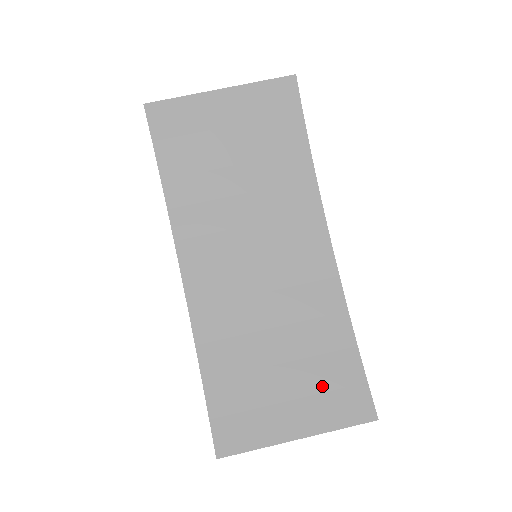
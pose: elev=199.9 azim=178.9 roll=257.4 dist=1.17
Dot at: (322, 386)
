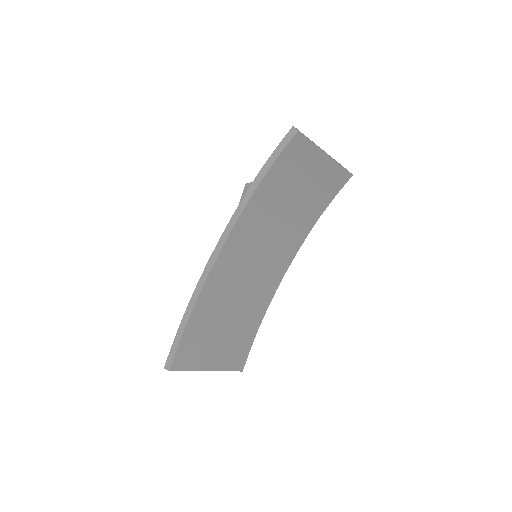
Dot at: (234, 346)
